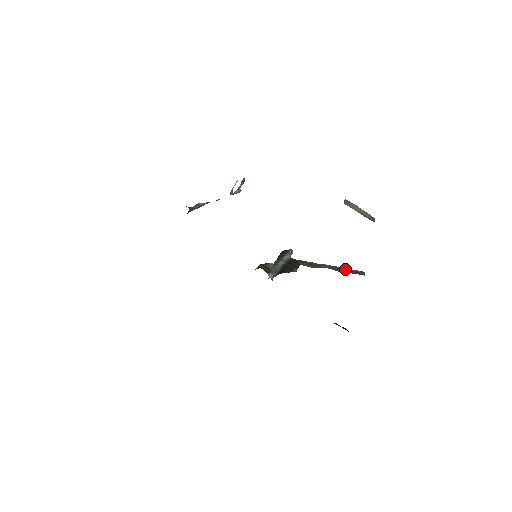
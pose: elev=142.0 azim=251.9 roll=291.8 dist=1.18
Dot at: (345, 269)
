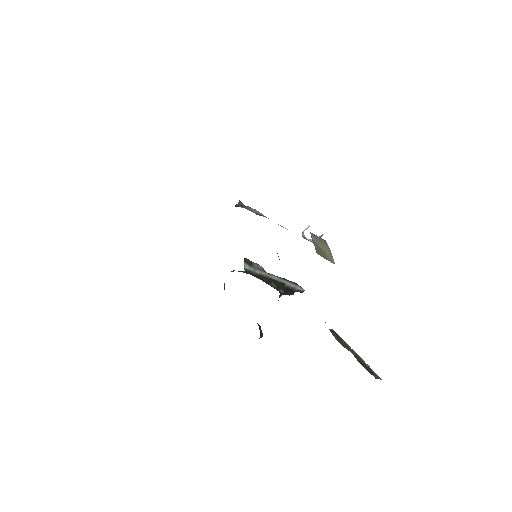
Dot at: (366, 365)
